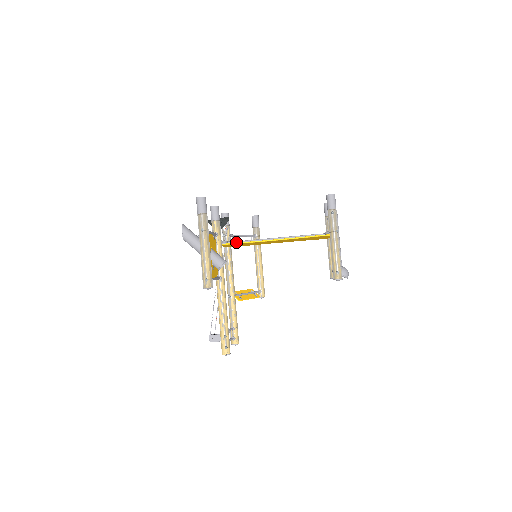
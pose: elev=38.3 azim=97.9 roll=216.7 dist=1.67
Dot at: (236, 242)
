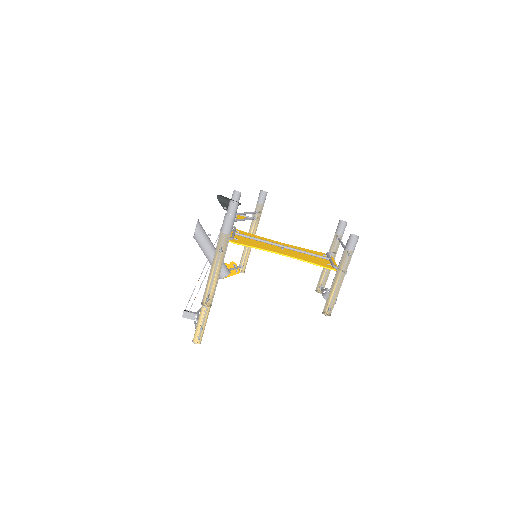
Dot at: (241, 235)
